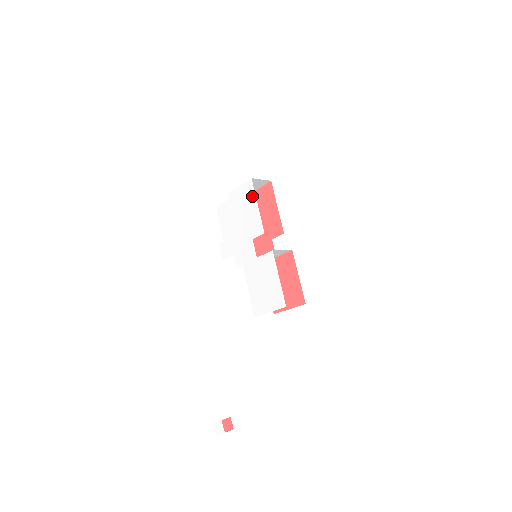
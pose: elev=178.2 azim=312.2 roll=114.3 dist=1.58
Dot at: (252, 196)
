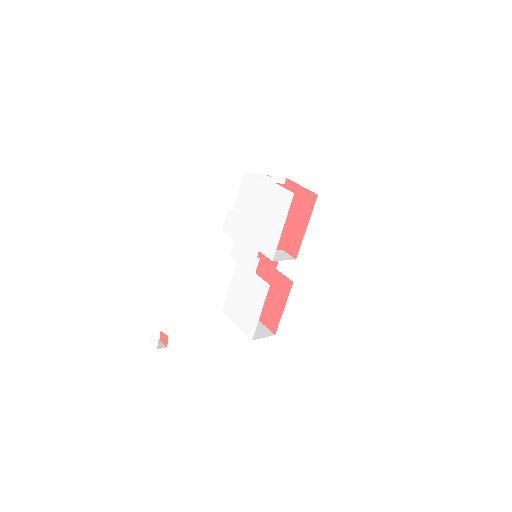
Dot at: (283, 212)
